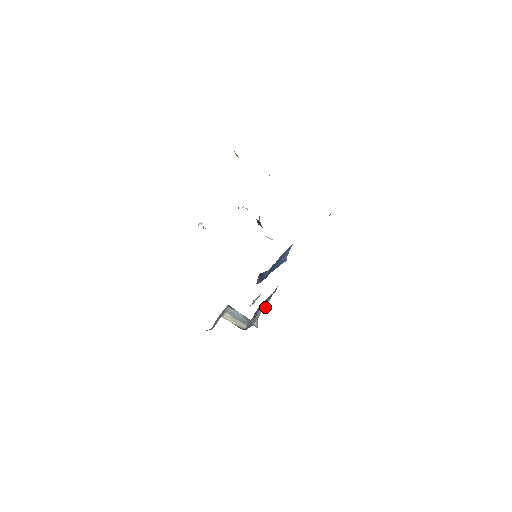
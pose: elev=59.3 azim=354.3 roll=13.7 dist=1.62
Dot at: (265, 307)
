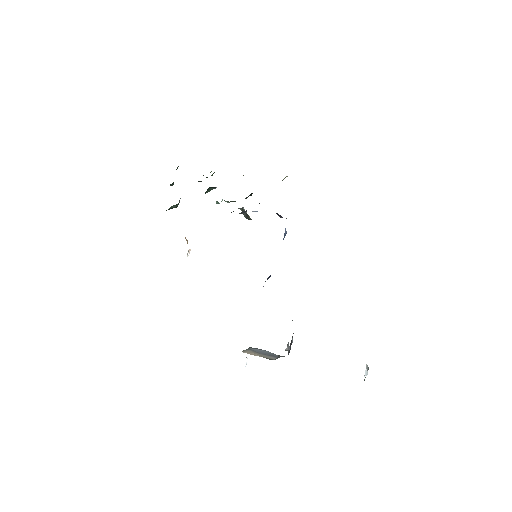
Dot at: occluded
